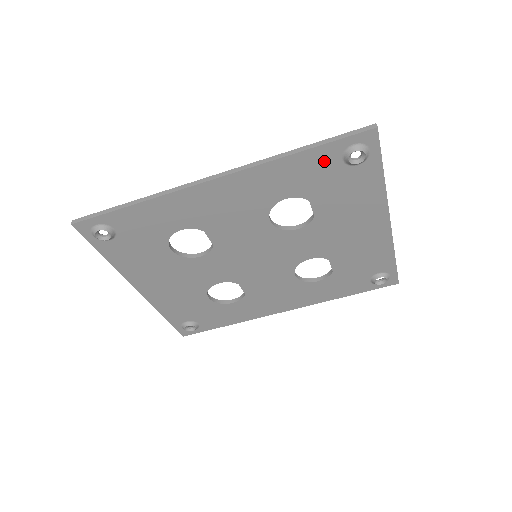
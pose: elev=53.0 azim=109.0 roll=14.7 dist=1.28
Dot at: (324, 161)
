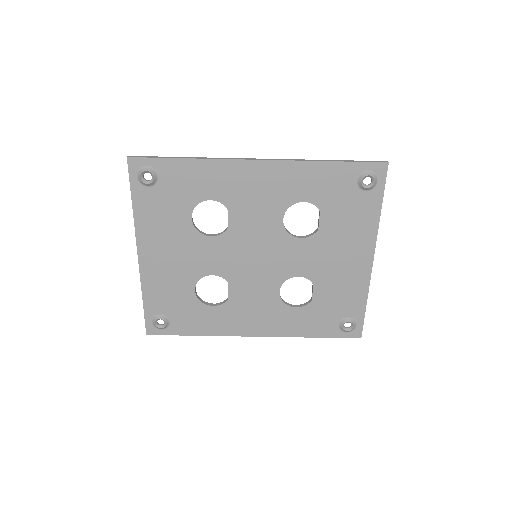
Dot at: (343, 177)
